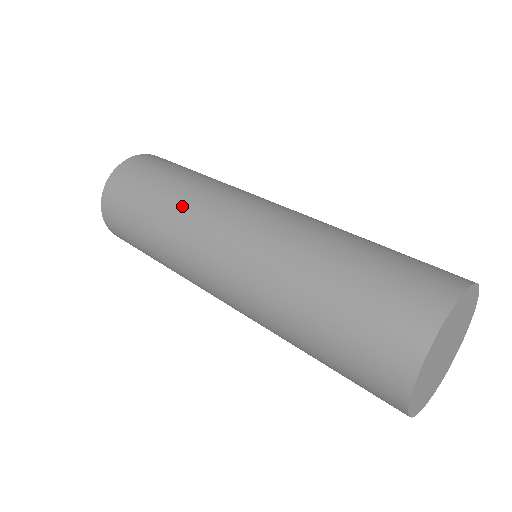
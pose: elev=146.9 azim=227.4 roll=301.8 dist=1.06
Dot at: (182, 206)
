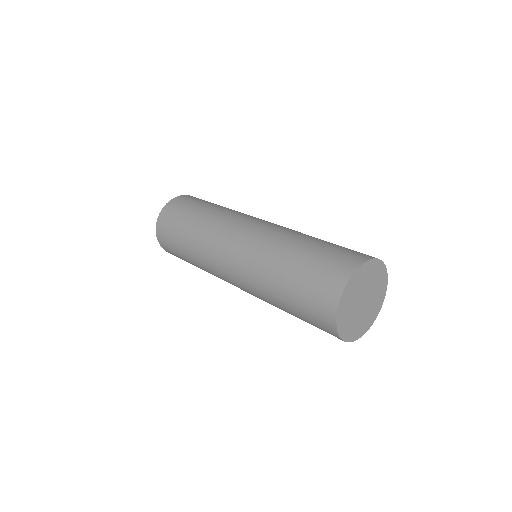
Dot at: (200, 247)
